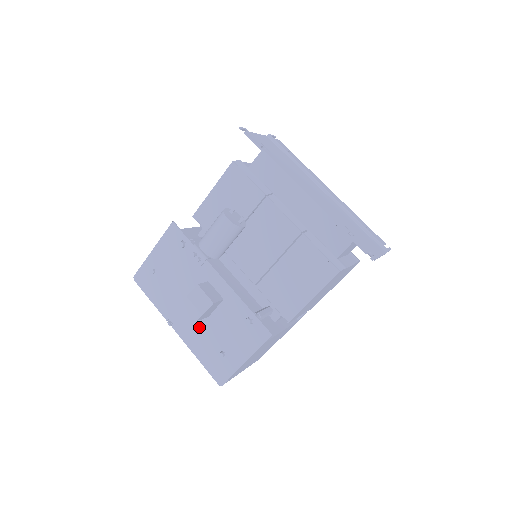
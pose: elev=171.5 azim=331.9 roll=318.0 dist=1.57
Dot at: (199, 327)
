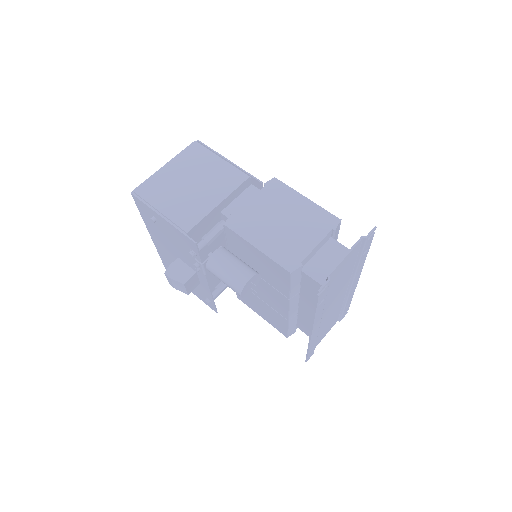
Dot at: (171, 260)
